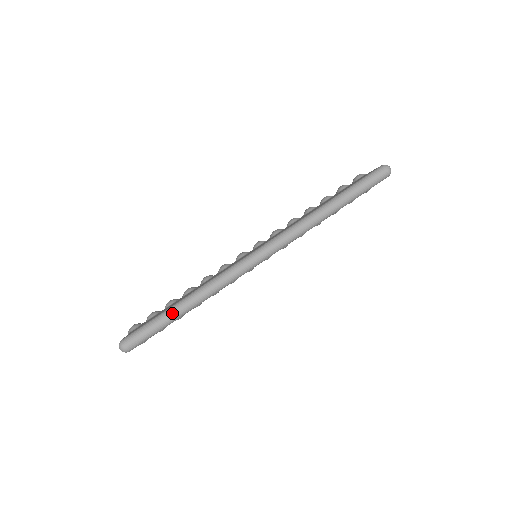
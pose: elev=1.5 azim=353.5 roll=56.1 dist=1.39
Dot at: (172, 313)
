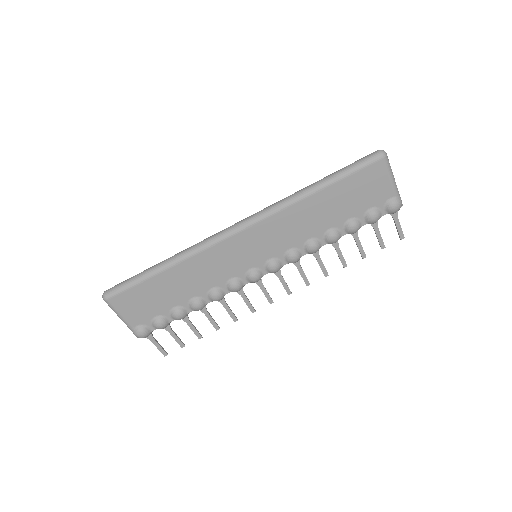
Dot at: (150, 268)
